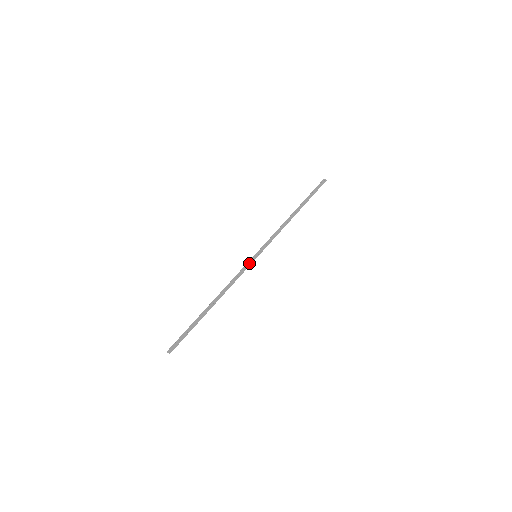
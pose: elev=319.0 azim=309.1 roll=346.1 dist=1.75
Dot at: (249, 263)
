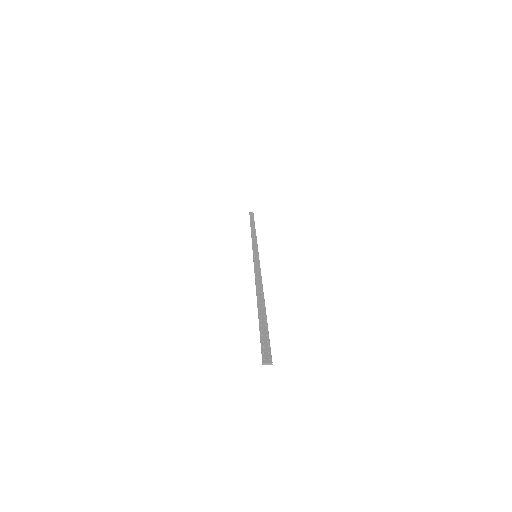
Dot at: (257, 260)
